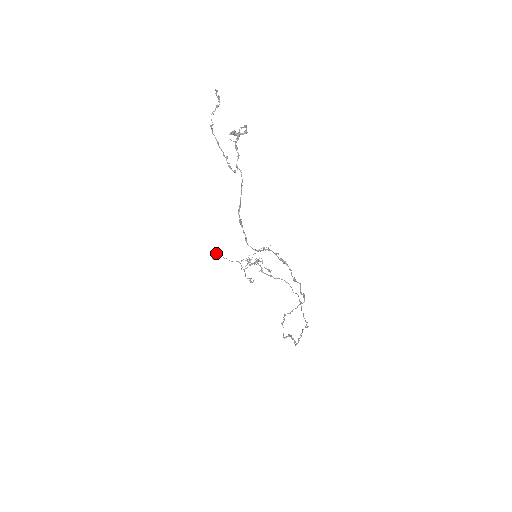
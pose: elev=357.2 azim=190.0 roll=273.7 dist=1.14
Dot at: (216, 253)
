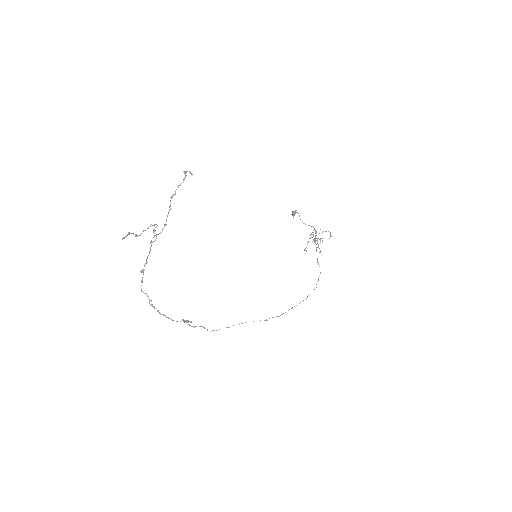
Dot at: (294, 213)
